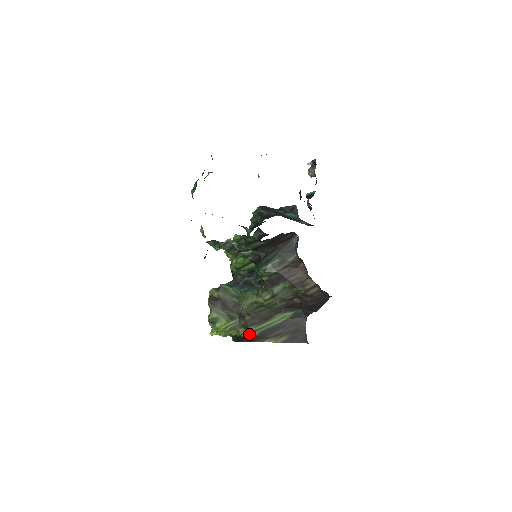
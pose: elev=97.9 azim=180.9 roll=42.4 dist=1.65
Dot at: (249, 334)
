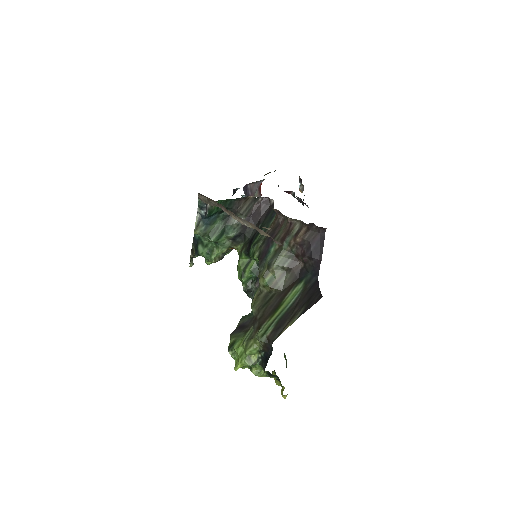
Dot at: (264, 333)
